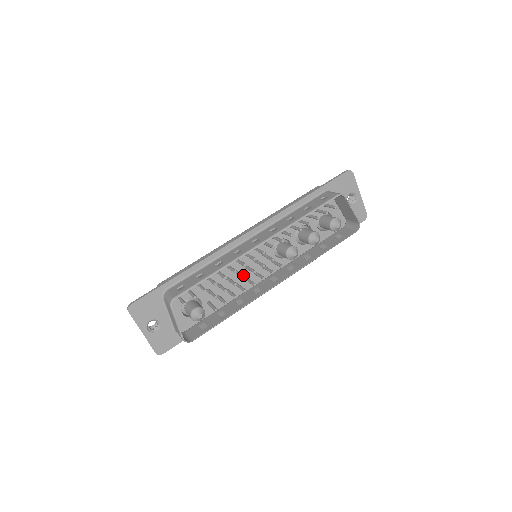
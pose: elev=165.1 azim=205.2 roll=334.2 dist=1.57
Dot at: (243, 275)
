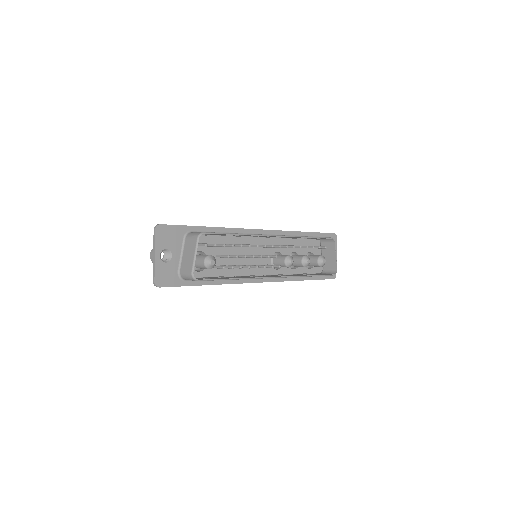
Dot at: (251, 255)
